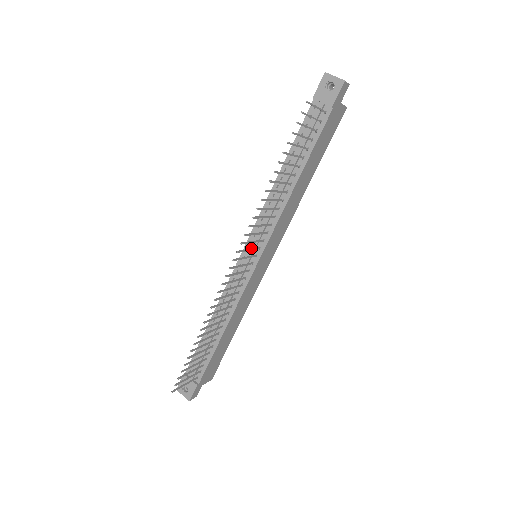
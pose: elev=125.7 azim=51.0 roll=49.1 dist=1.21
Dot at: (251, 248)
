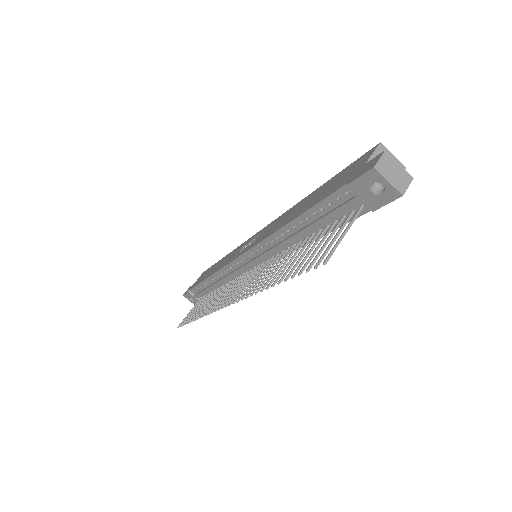
Dot at: (247, 279)
